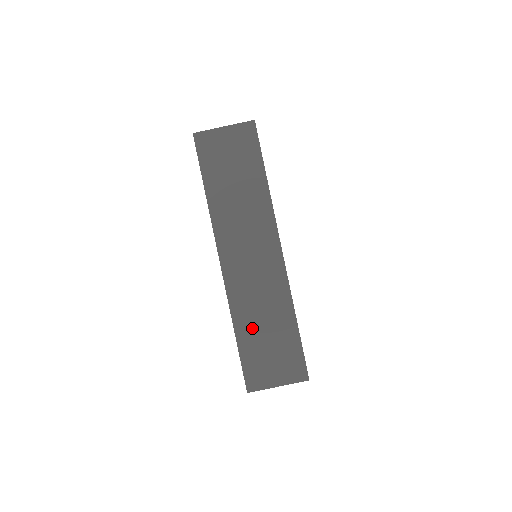
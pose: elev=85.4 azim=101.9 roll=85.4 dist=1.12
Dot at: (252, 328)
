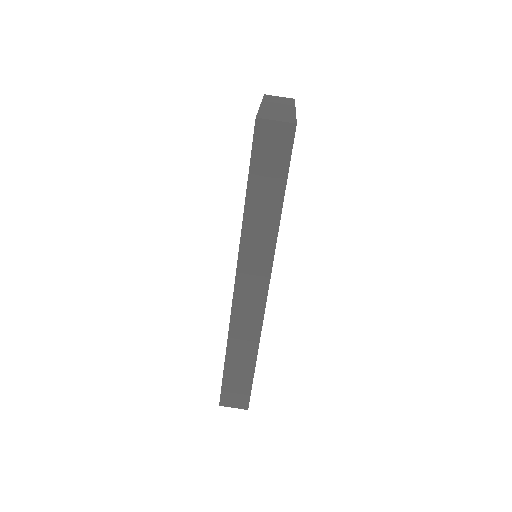
Dot at: (269, 112)
